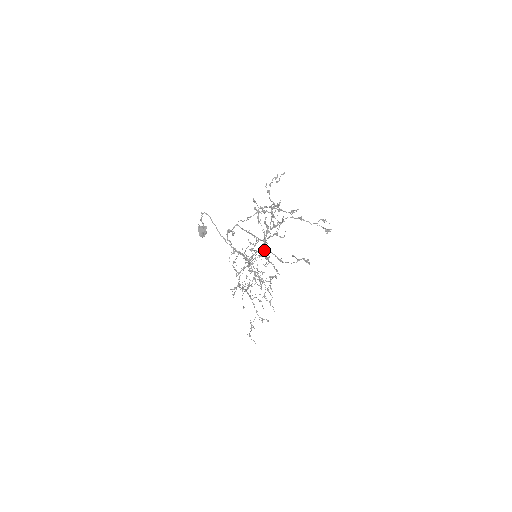
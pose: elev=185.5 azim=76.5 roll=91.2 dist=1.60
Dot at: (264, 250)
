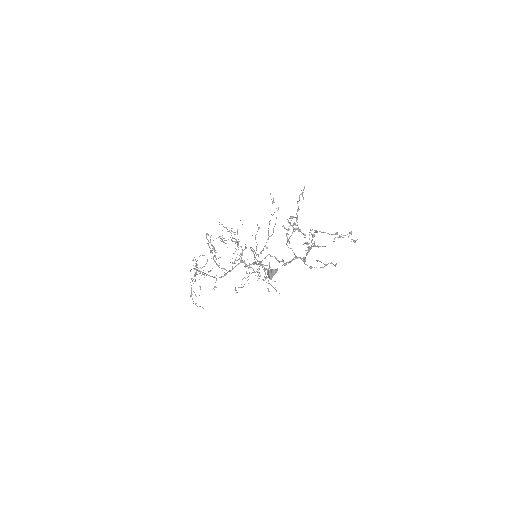
Dot at: (263, 249)
